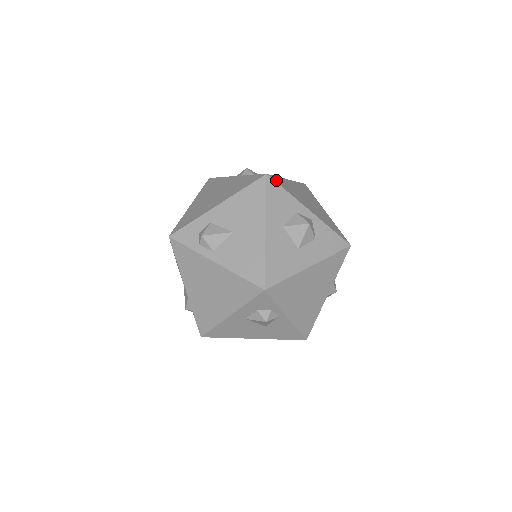
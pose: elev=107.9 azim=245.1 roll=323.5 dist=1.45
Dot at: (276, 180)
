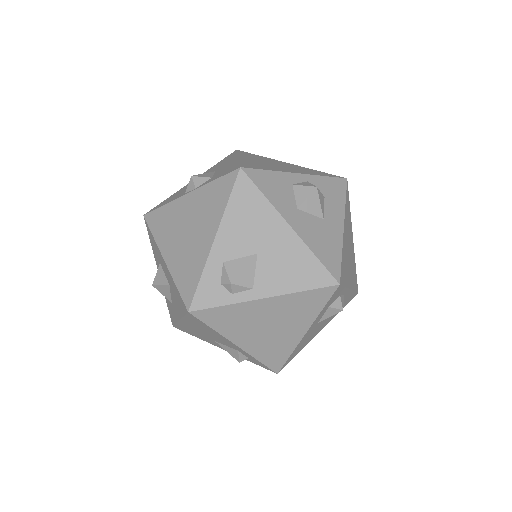
Dot at: (249, 167)
